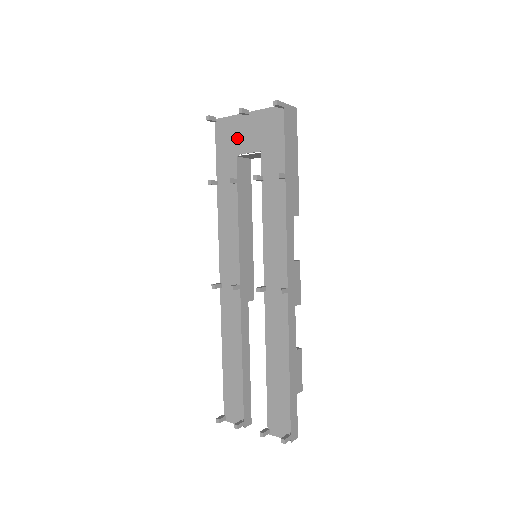
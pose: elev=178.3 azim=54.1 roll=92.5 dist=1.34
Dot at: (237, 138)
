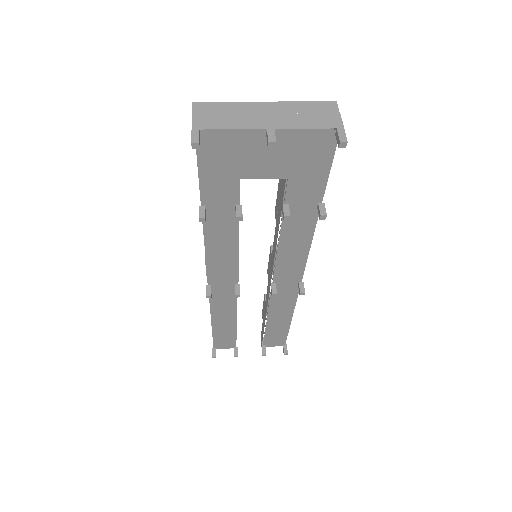
Dot at: (245, 161)
